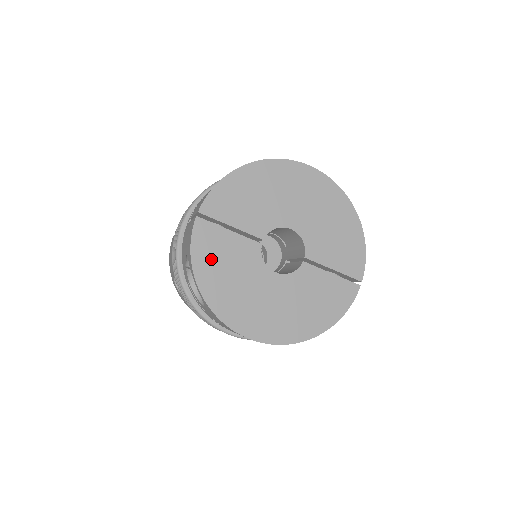
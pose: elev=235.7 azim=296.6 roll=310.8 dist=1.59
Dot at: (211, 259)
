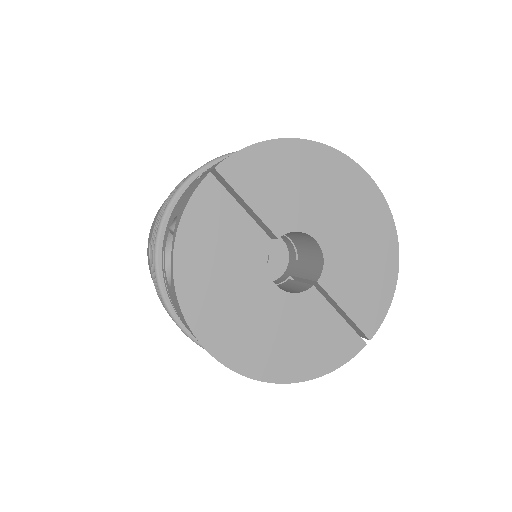
Dot at: (205, 233)
